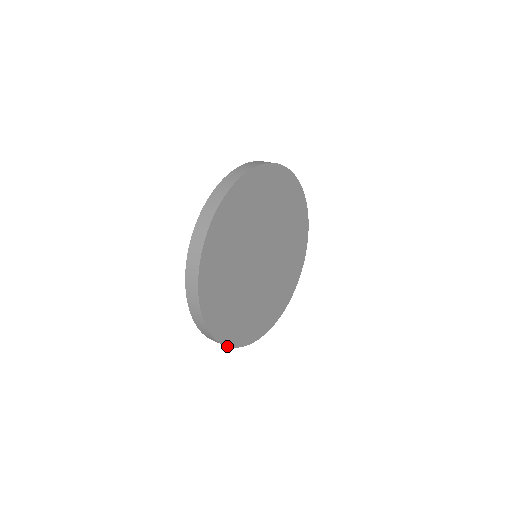
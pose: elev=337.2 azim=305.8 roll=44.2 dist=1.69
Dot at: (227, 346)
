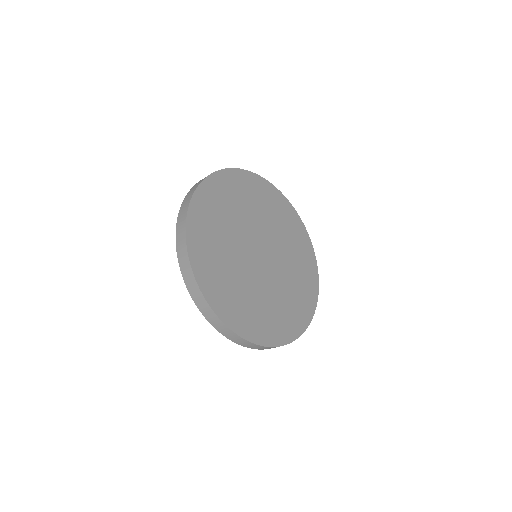
Dot at: (234, 332)
